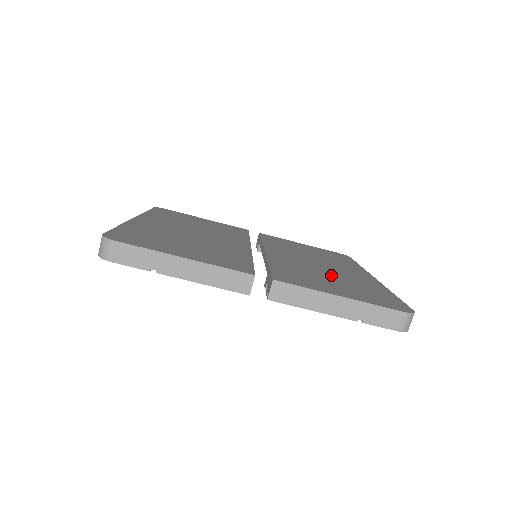
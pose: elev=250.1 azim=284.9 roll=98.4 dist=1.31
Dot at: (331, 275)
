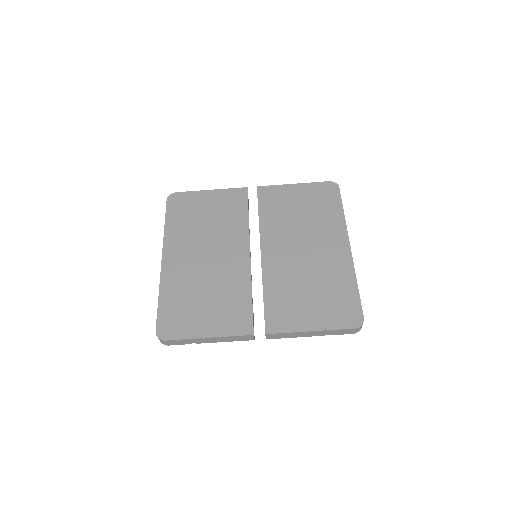
Dot at: (310, 278)
